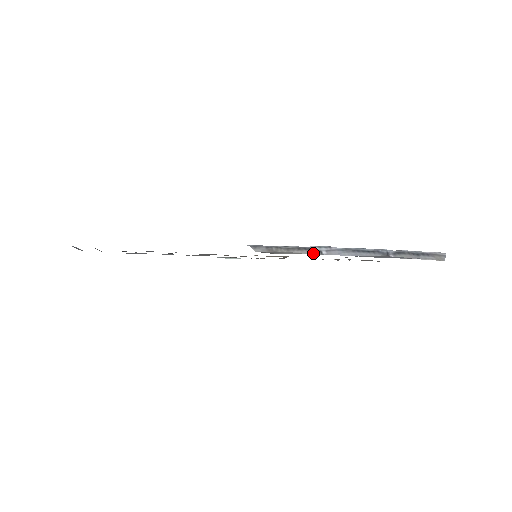
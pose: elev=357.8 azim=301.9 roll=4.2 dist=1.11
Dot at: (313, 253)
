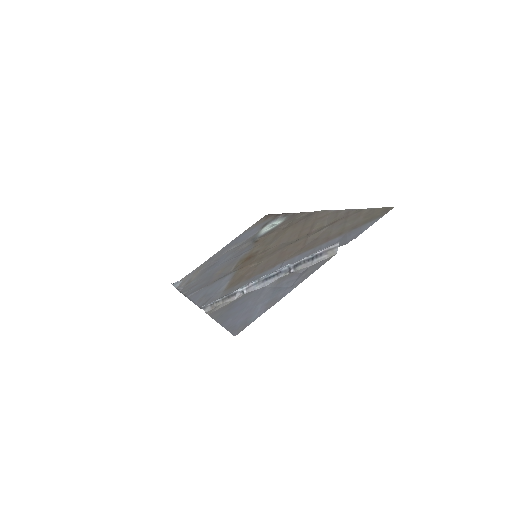
Dot at: (237, 297)
